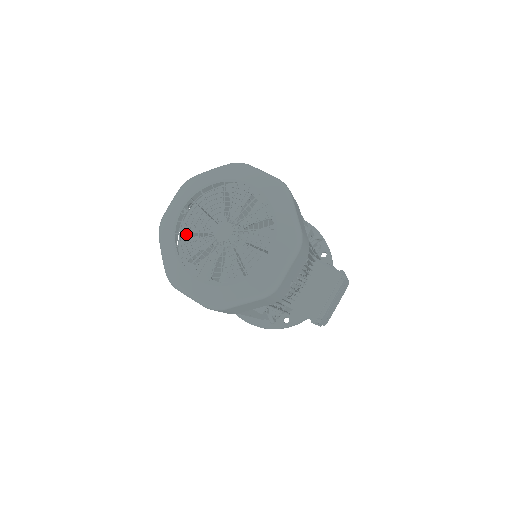
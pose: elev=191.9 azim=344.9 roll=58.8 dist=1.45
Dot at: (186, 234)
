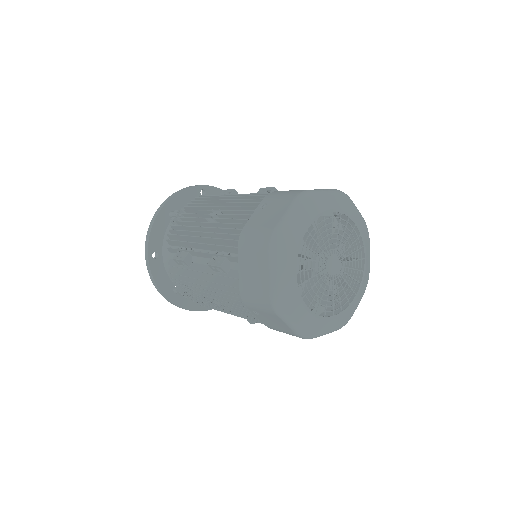
Dot at: occluded
